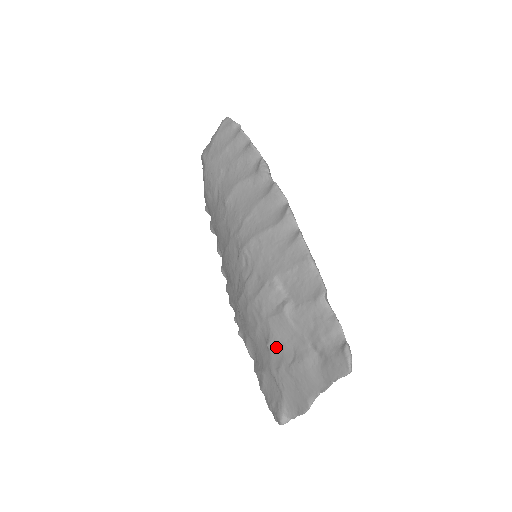
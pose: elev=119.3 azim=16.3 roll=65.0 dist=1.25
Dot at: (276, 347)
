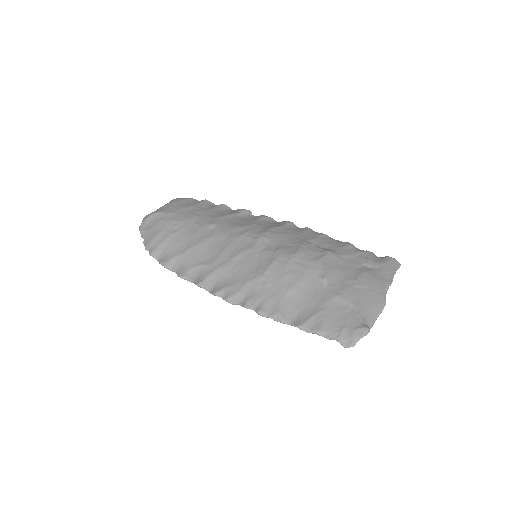
Dot at: (333, 276)
